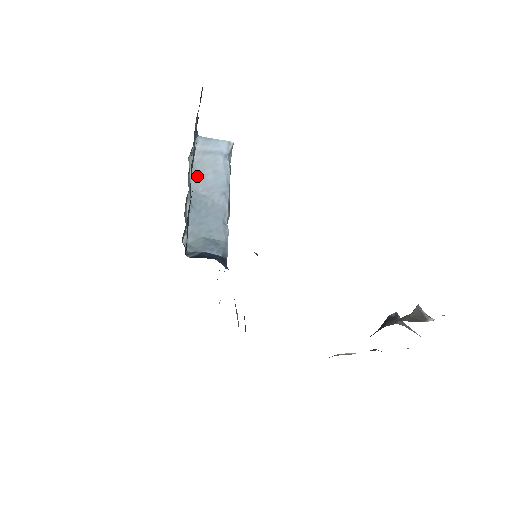
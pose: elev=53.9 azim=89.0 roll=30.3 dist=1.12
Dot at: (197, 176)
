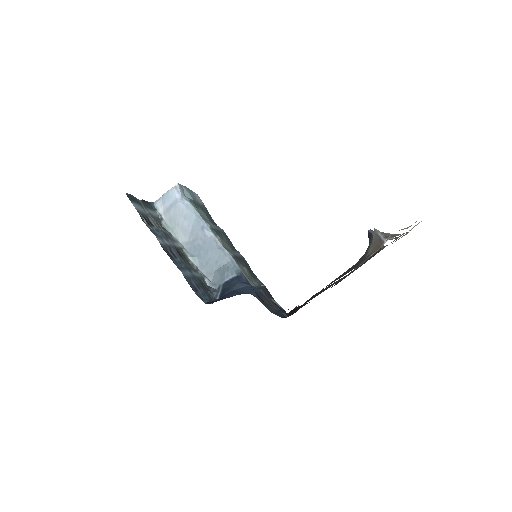
Dot at: (178, 231)
